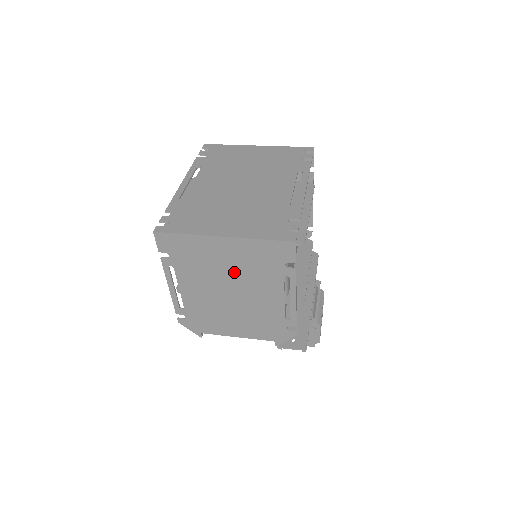
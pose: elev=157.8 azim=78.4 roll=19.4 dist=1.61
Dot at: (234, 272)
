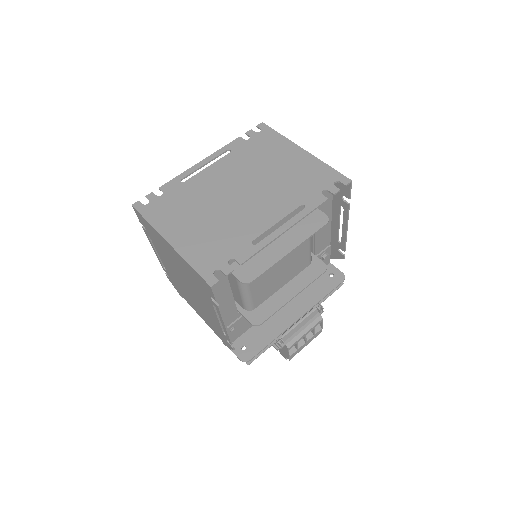
Dot at: (183, 273)
